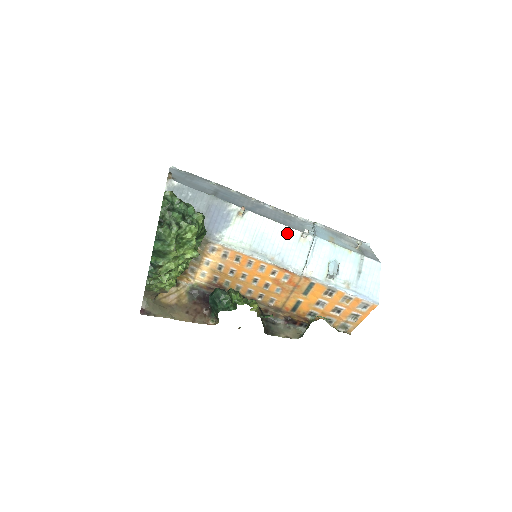
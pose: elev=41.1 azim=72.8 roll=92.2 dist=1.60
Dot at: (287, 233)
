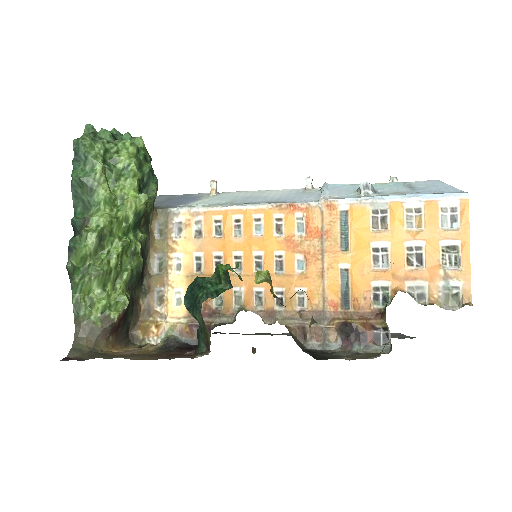
Dot at: (284, 192)
